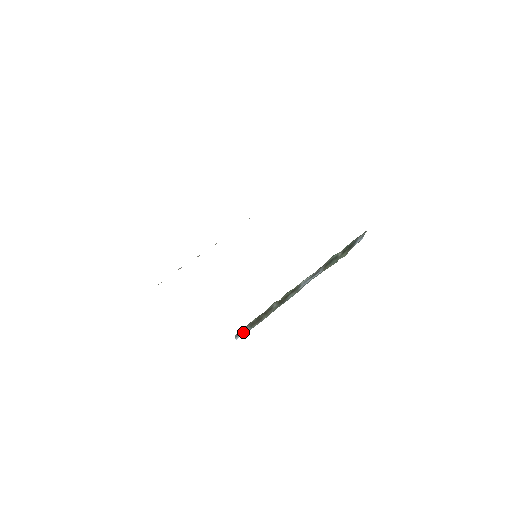
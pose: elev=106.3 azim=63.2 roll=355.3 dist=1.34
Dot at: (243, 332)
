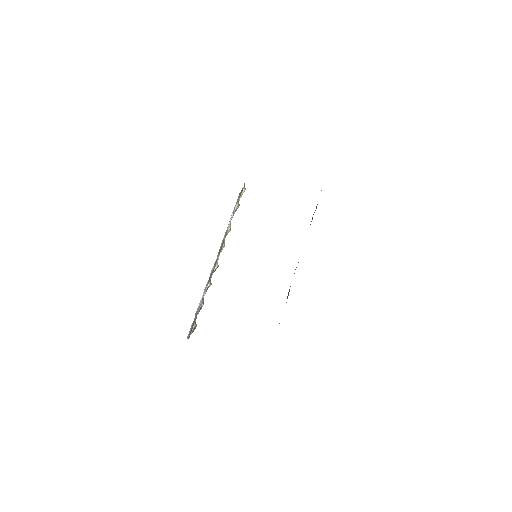
Dot at: occluded
